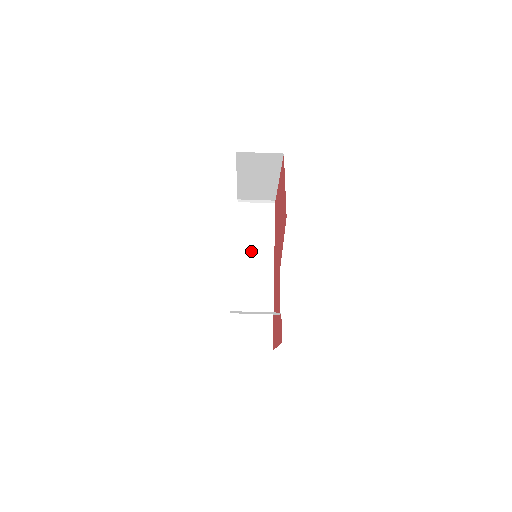
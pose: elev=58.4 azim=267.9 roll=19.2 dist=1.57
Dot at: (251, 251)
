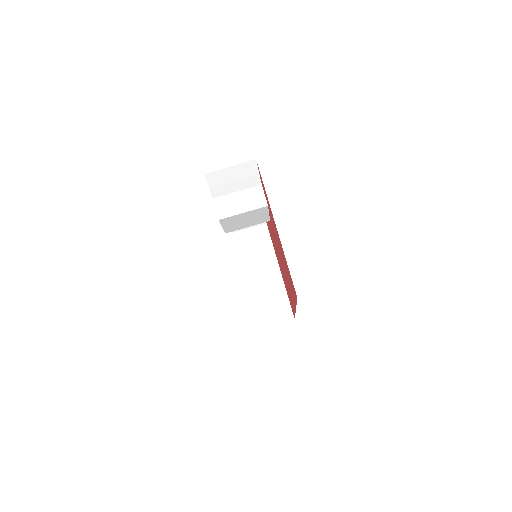
Dot at: occluded
